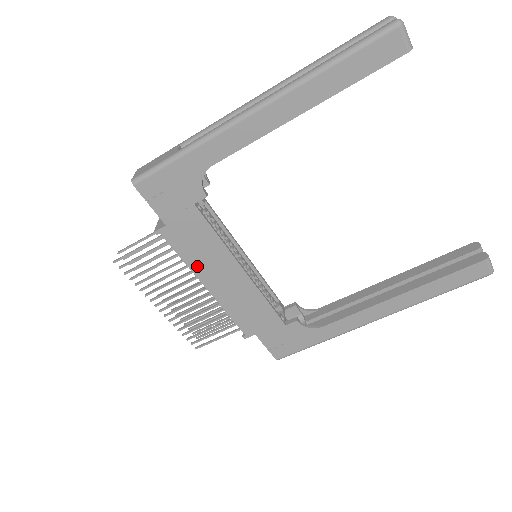
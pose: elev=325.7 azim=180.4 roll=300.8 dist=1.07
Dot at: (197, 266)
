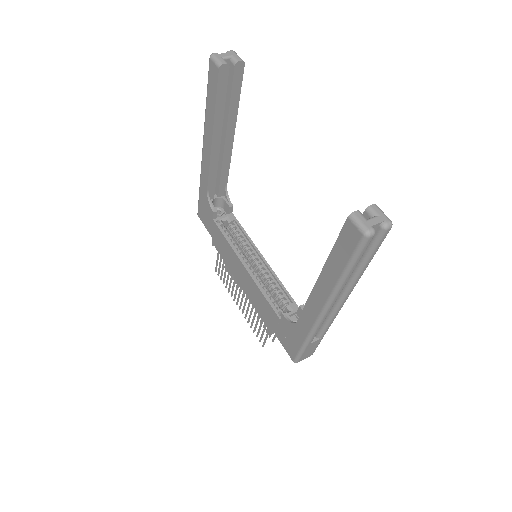
Dot at: (230, 266)
